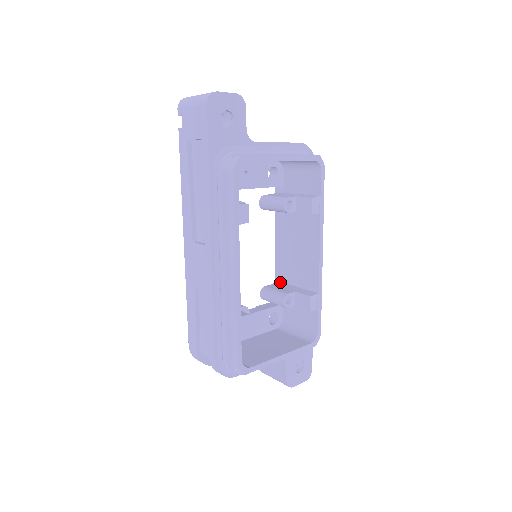
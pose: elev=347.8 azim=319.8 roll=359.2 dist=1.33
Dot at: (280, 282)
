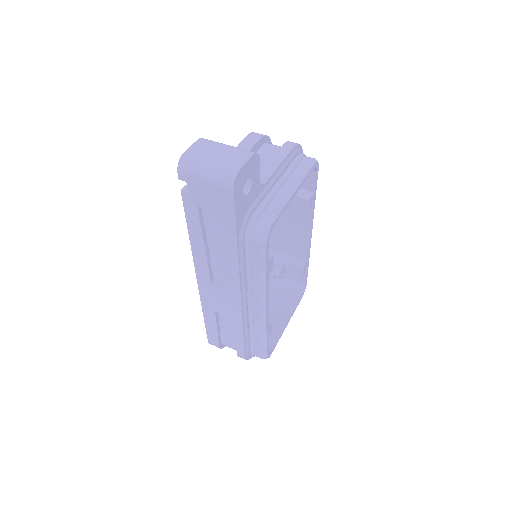
Dot at: occluded
